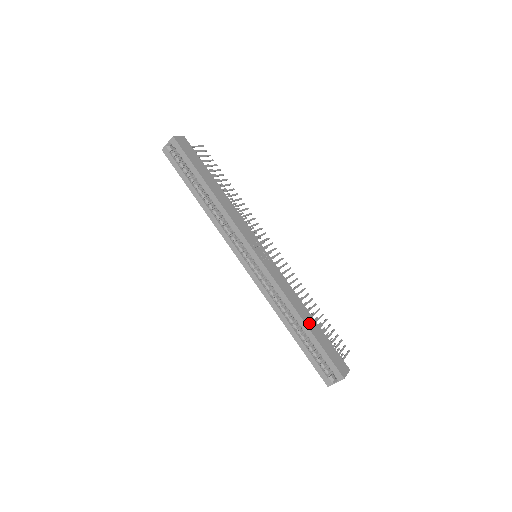
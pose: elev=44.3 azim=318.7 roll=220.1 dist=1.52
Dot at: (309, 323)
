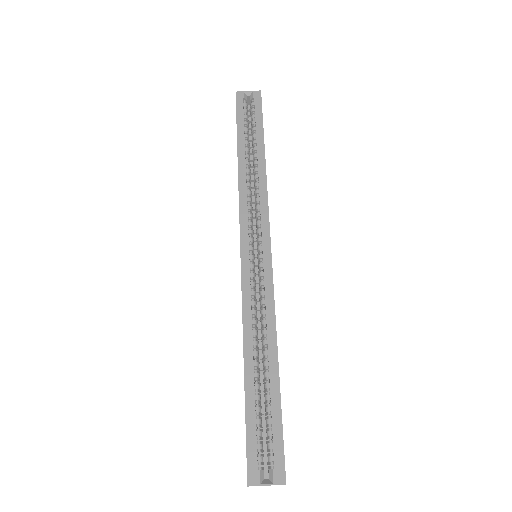
Dot at: occluded
